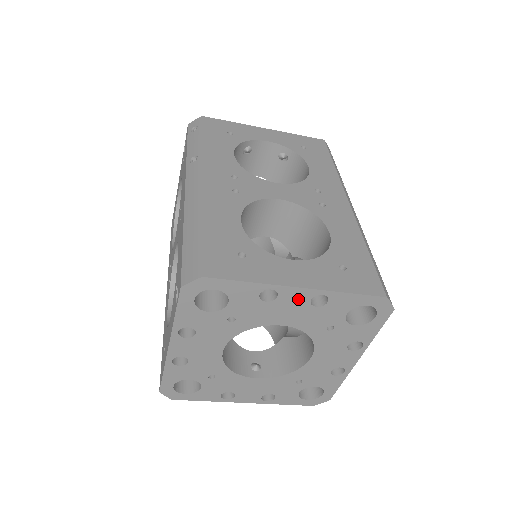
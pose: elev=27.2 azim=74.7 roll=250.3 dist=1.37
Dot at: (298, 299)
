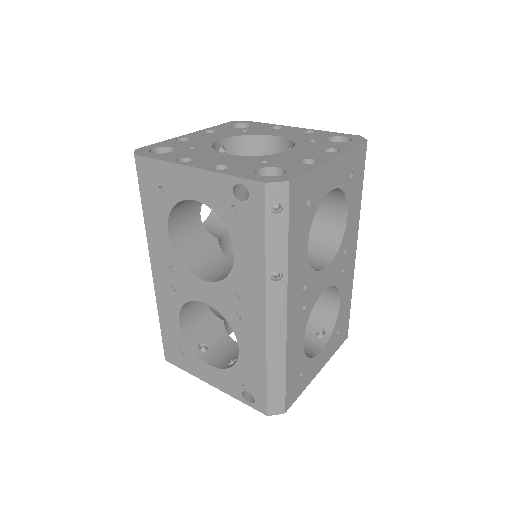
Dot at: occluded
